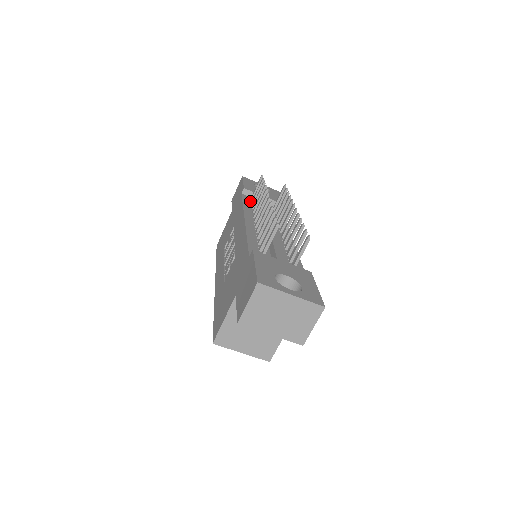
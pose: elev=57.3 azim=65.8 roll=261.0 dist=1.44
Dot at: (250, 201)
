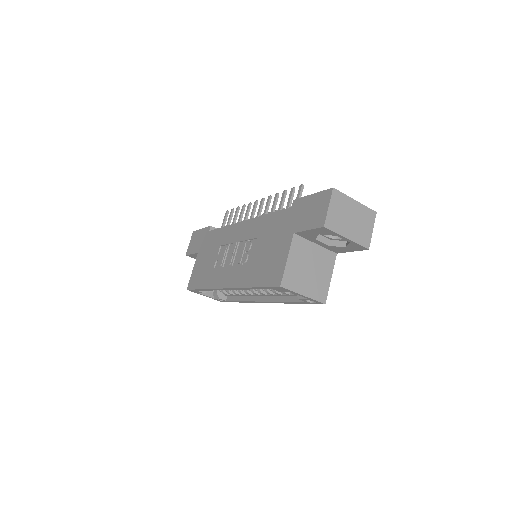
Dot at: occluded
